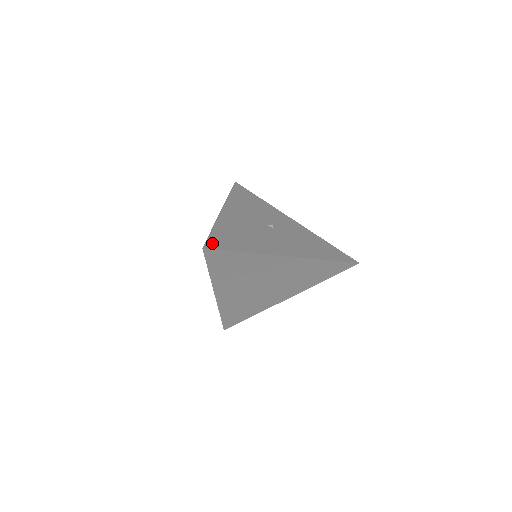
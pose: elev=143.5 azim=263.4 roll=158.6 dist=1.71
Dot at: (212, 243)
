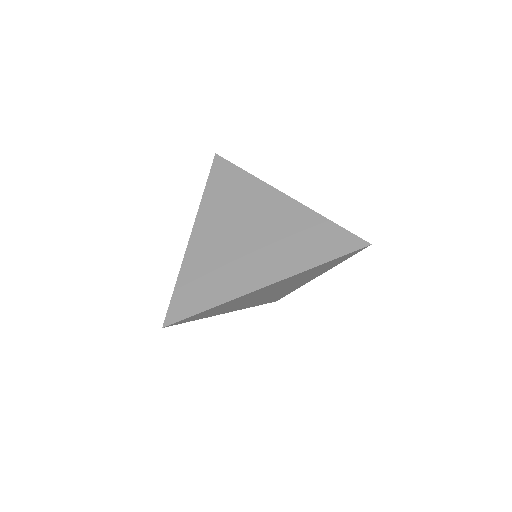
Dot at: occluded
